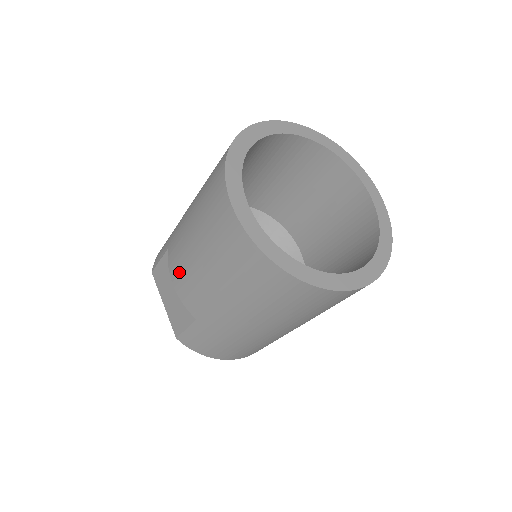
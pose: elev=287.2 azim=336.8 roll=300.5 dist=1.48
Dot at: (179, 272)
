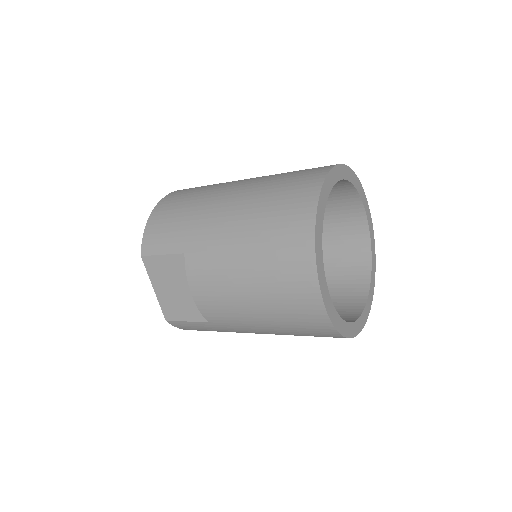
Dot at: (208, 290)
